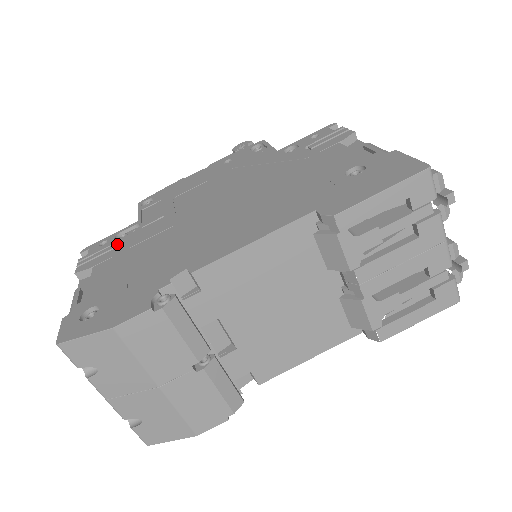
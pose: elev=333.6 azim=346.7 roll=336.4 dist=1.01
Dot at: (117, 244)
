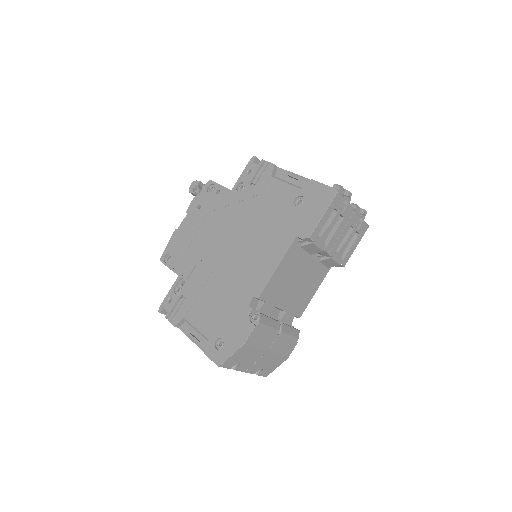
Dot at: (181, 296)
